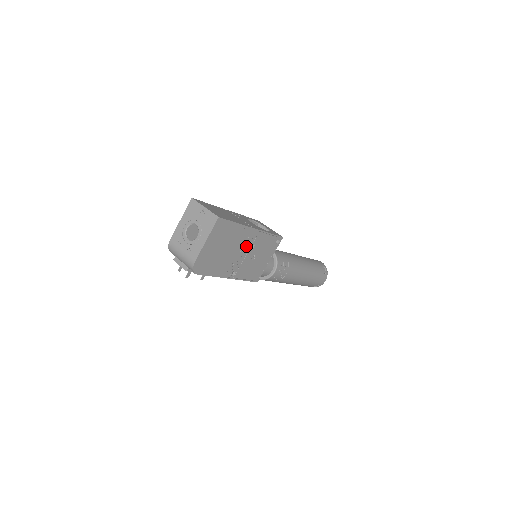
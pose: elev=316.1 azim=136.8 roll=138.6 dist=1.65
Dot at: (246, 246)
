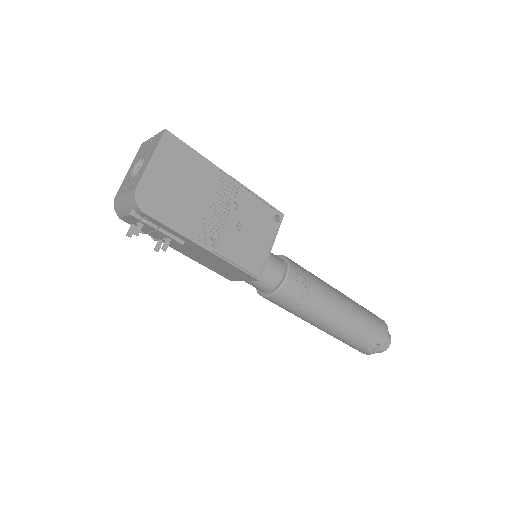
Dot at: (223, 201)
